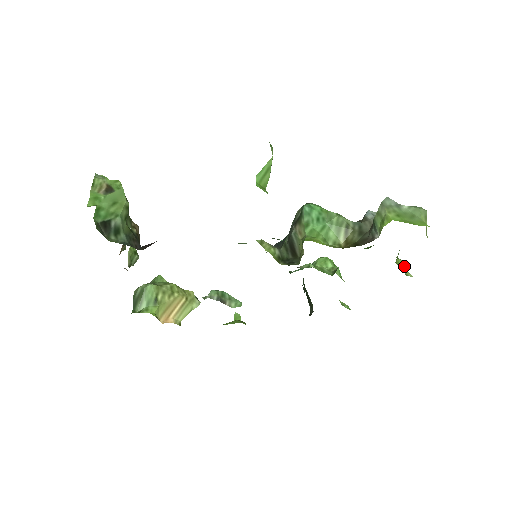
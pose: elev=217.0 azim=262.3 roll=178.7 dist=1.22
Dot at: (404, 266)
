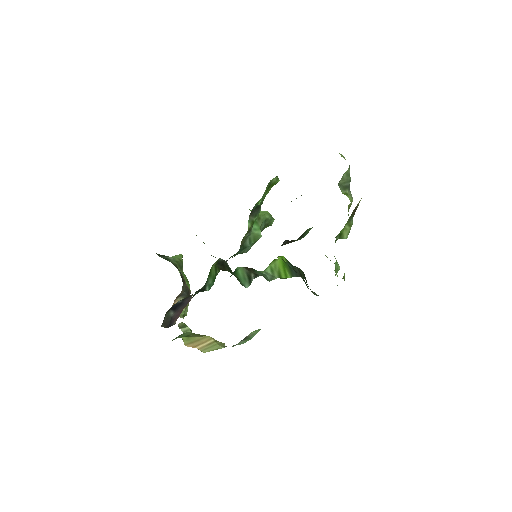
Dot at: occluded
